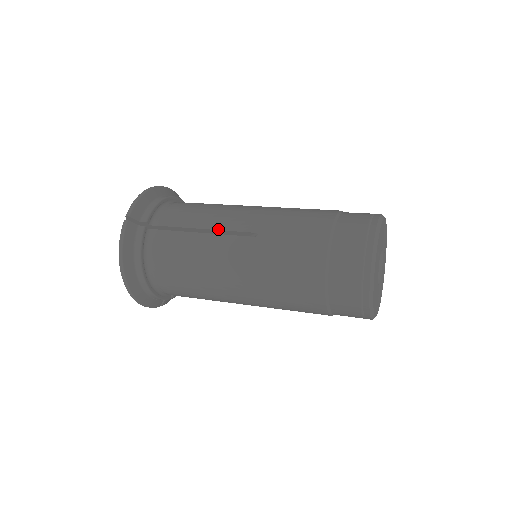
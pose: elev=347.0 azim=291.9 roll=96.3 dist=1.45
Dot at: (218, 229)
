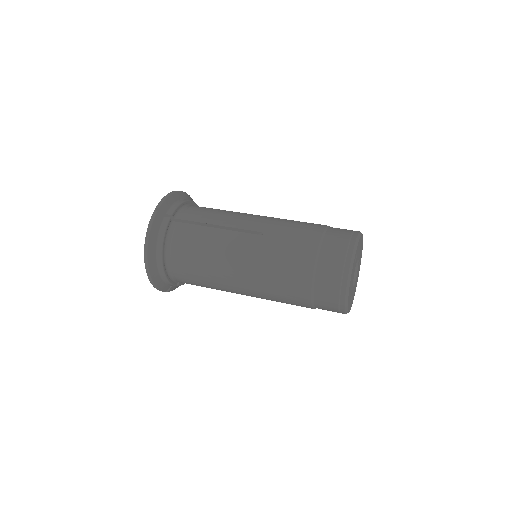
Dot at: (231, 227)
